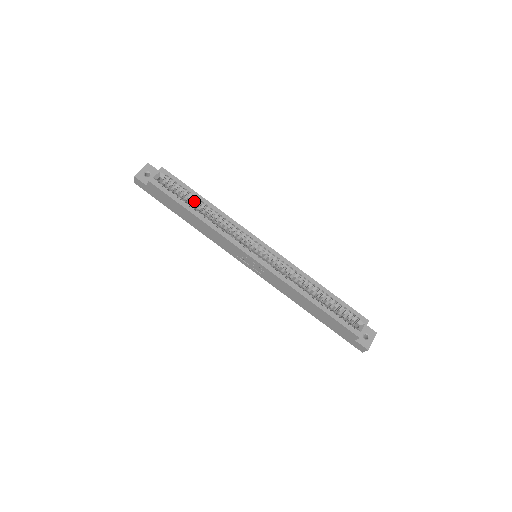
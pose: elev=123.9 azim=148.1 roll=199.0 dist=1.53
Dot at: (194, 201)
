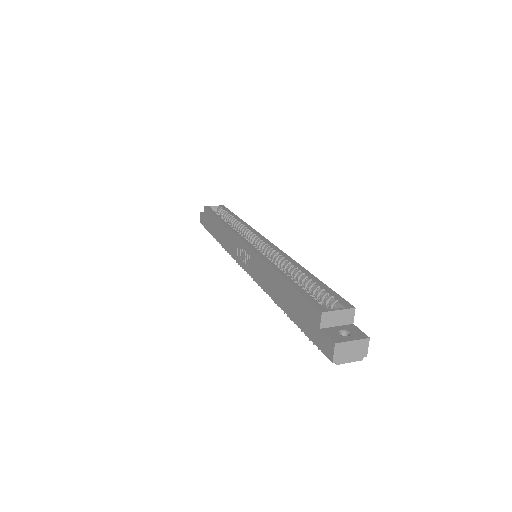
Dot at: (229, 219)
